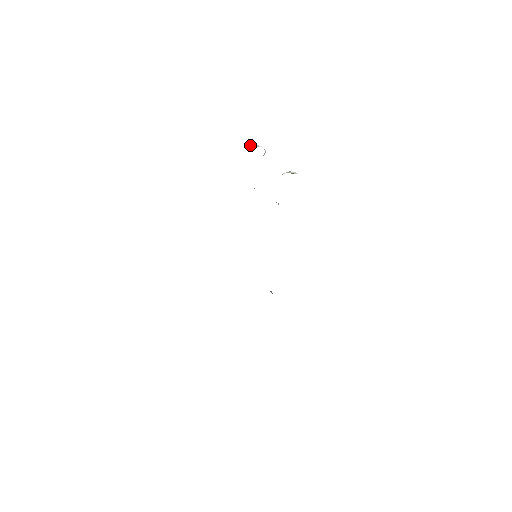
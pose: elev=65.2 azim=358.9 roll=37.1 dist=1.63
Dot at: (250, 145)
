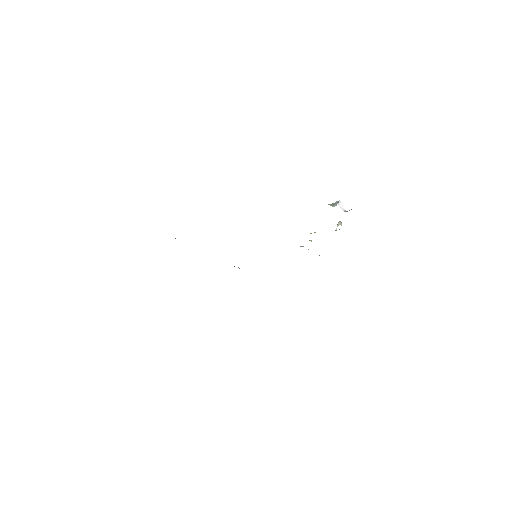
Dot at: (338, 204)
